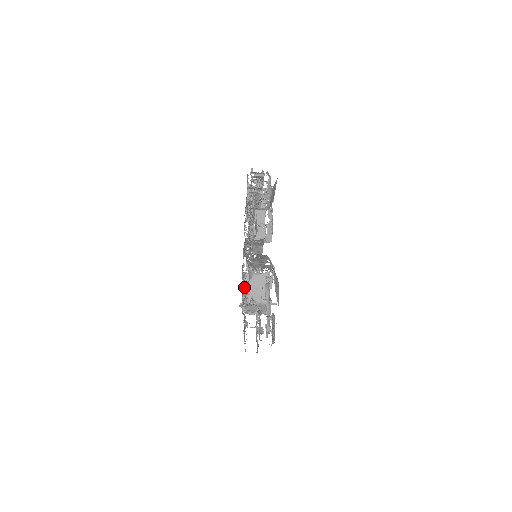
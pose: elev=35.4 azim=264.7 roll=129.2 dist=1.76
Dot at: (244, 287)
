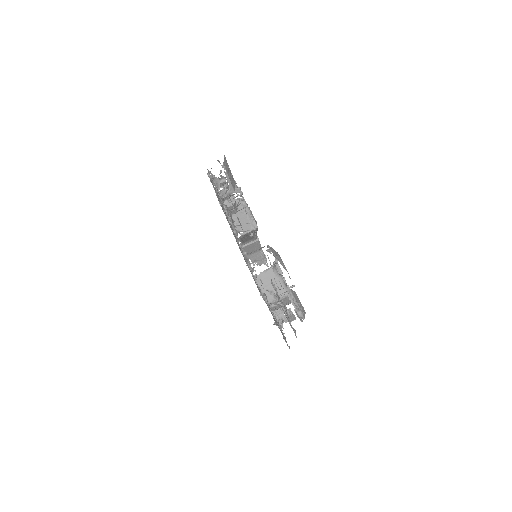
Dot at: occluded
